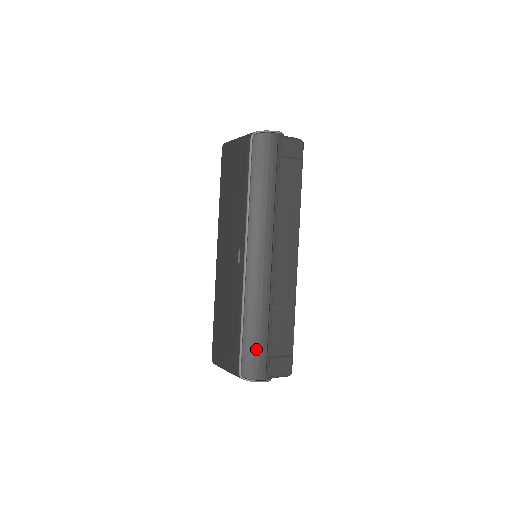
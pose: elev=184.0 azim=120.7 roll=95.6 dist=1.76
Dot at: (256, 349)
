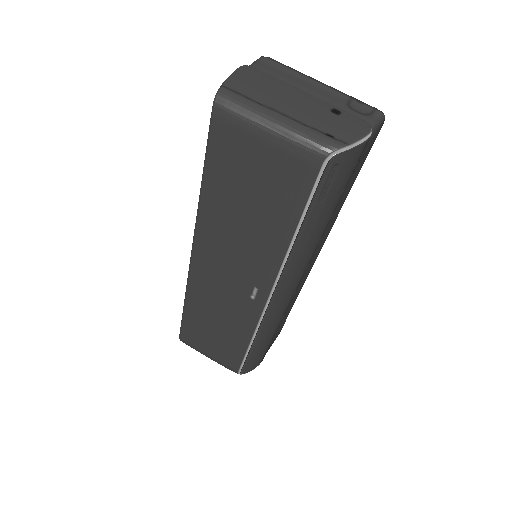
Dot at: (260, 354)
